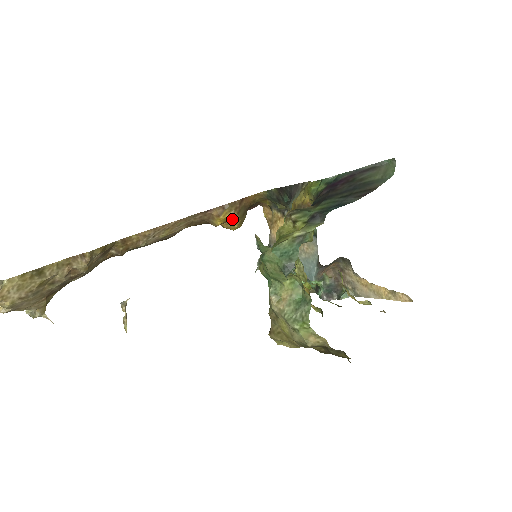
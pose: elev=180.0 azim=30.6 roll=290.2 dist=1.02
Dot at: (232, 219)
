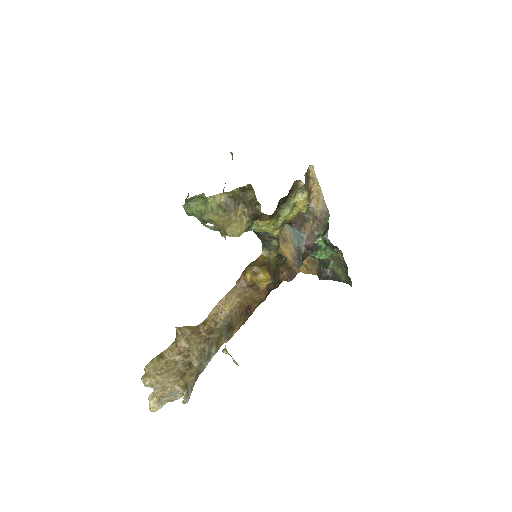
Dot at: (255, 272)
